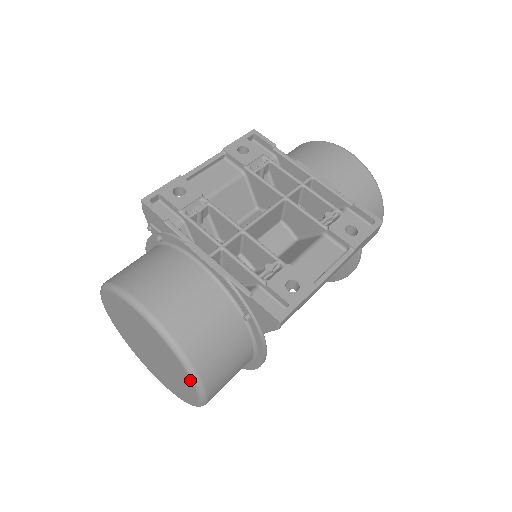
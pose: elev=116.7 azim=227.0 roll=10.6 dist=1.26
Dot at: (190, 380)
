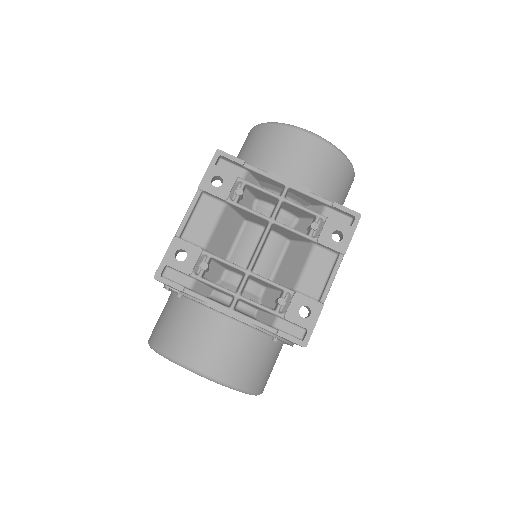
Dot at: occluded
